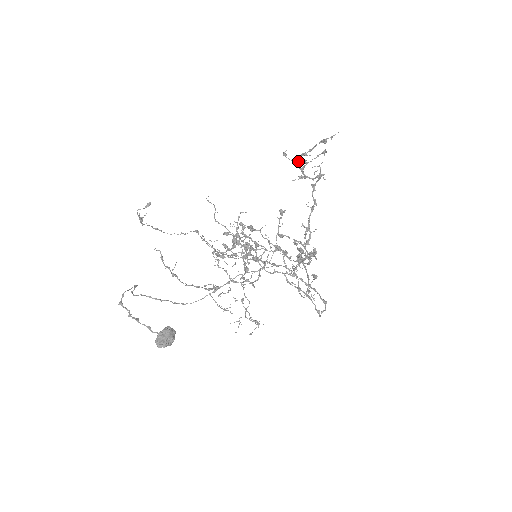
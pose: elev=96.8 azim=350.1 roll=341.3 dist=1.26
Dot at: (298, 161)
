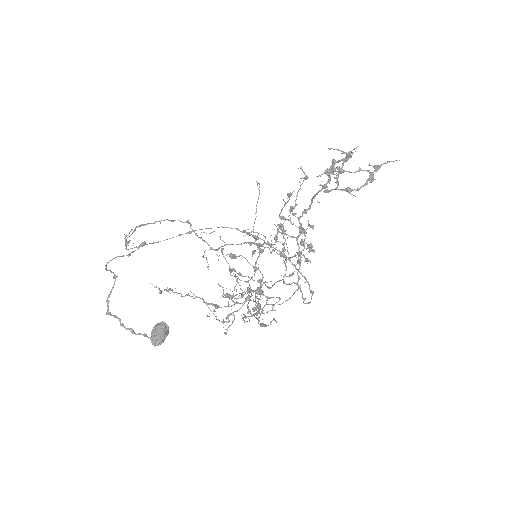
Dot at: (336, 182)
